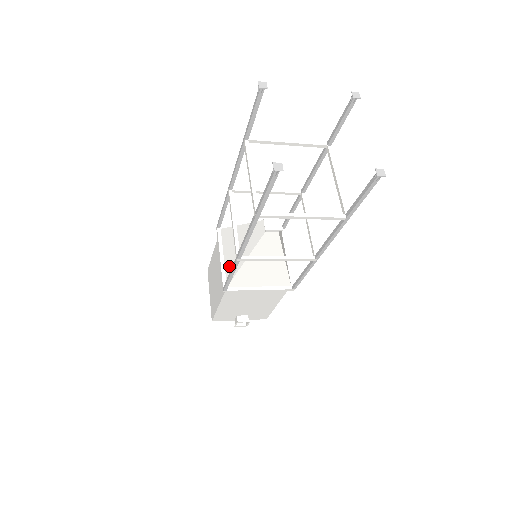
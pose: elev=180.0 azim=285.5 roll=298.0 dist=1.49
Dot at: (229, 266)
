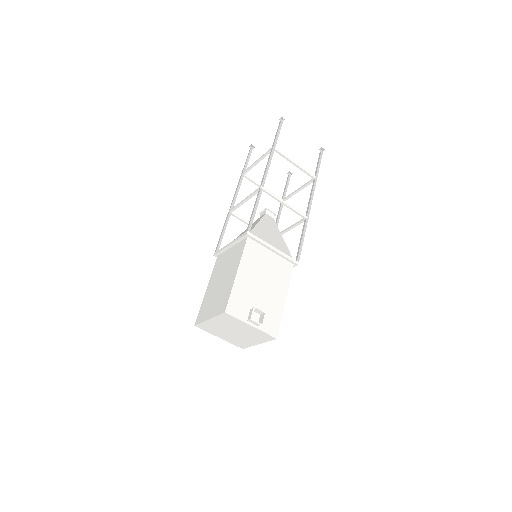
Dot at: occluded
